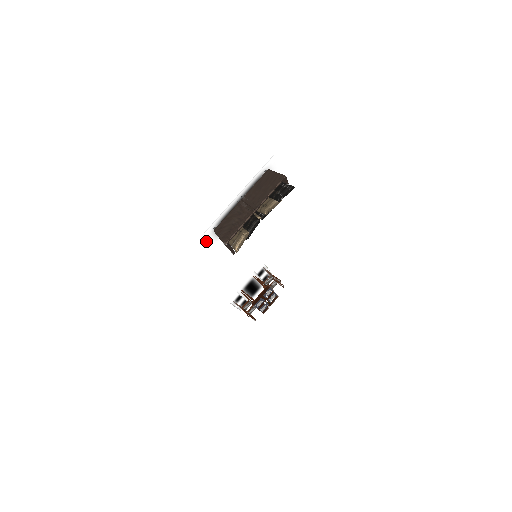
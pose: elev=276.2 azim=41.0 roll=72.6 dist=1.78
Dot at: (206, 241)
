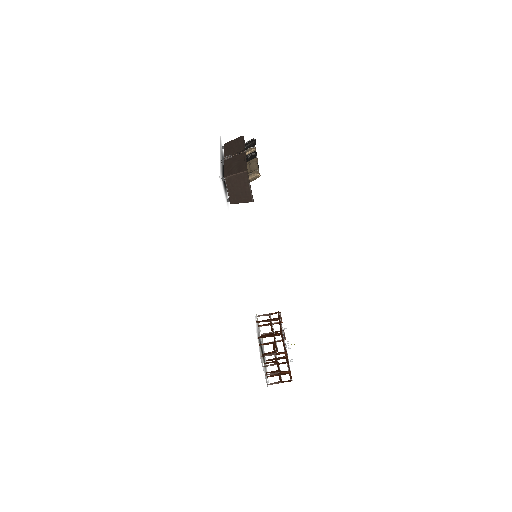
Dot at: (223, 193)
